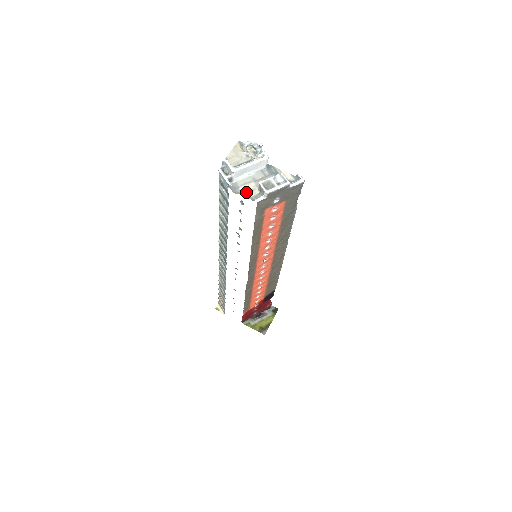
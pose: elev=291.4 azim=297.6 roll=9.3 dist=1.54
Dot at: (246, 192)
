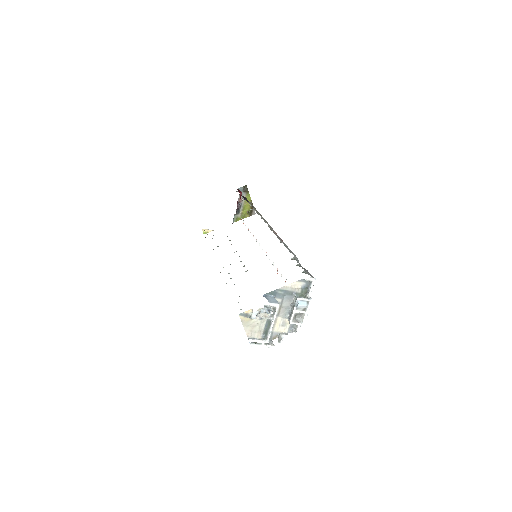
Dot at: (281, 330)
